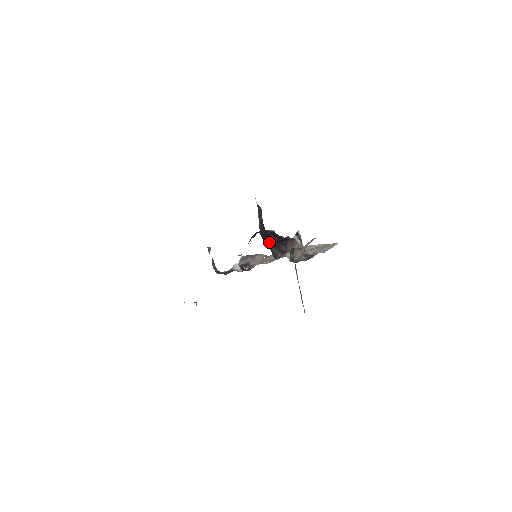
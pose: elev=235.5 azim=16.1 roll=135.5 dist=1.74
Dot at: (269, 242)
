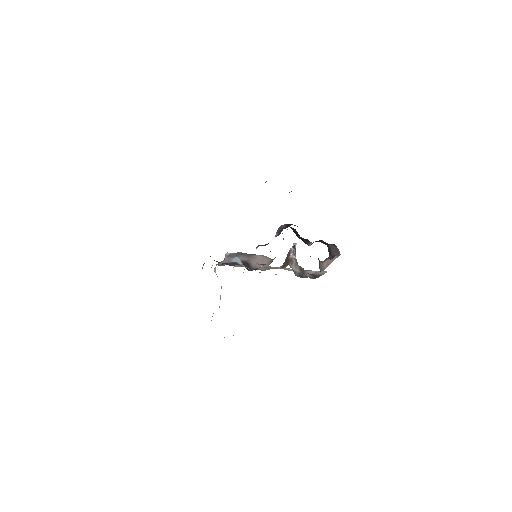
Dot at: occluded
